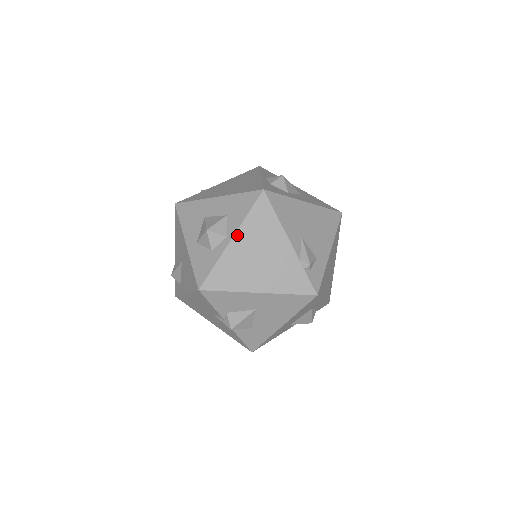
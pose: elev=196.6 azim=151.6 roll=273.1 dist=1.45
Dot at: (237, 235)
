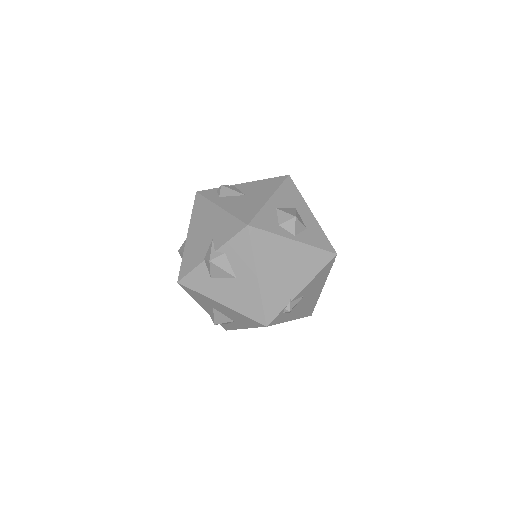
Dot at: (299, 244)
